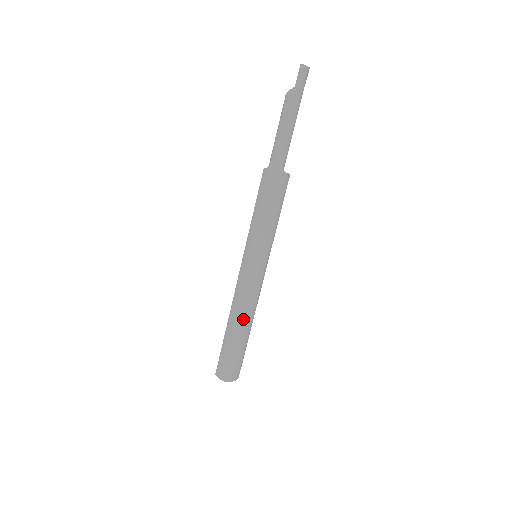
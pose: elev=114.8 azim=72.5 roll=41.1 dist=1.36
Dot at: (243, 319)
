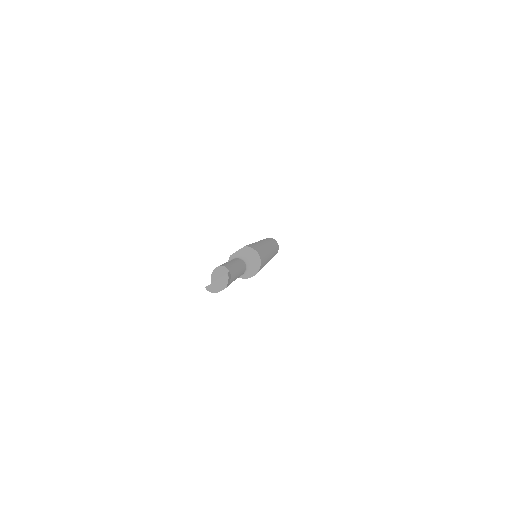
Dot at: occluded
